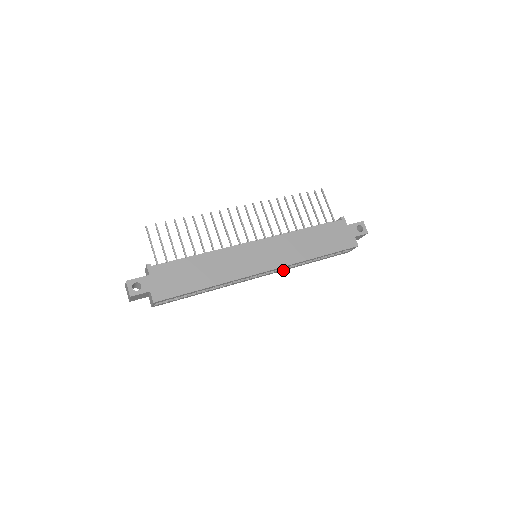
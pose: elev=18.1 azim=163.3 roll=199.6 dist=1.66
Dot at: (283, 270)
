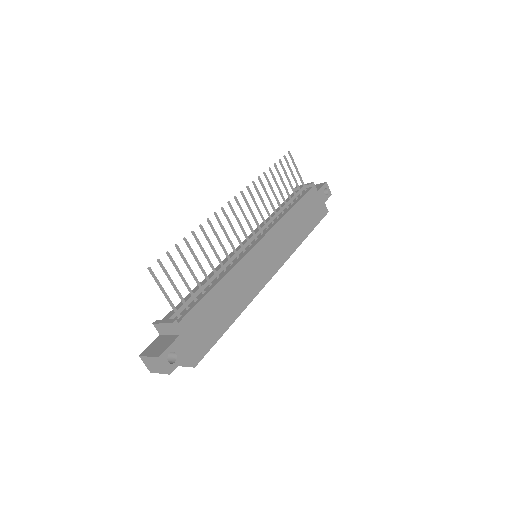
Dot at: occluded
